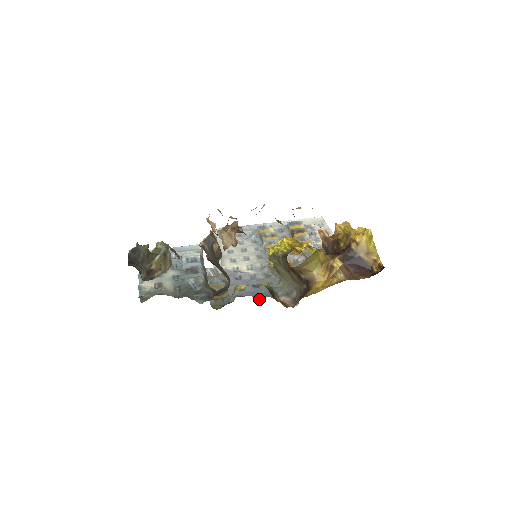
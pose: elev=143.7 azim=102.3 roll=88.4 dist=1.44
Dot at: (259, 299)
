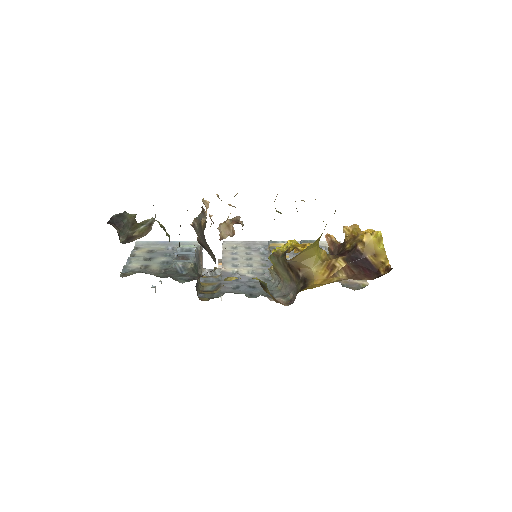
Dot at: (251, 297)
